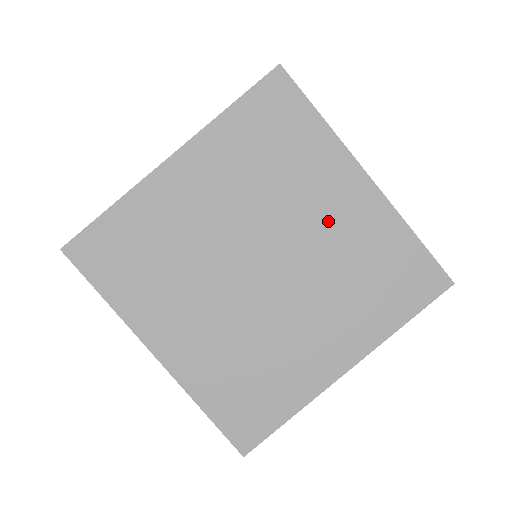
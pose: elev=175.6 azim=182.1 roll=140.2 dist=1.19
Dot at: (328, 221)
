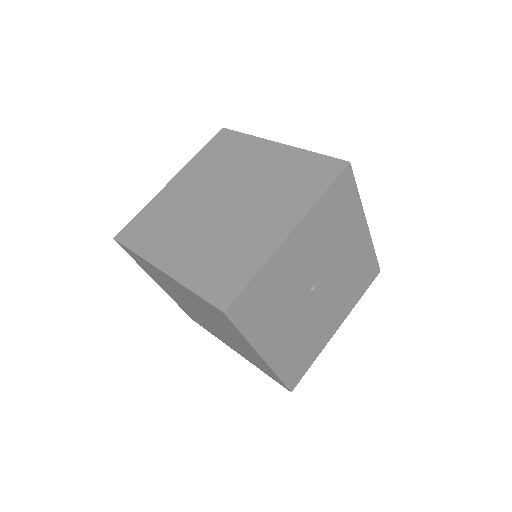
Dot at: (259, 169)
